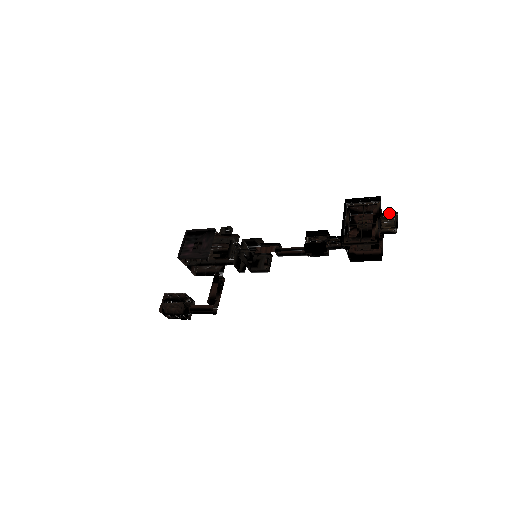
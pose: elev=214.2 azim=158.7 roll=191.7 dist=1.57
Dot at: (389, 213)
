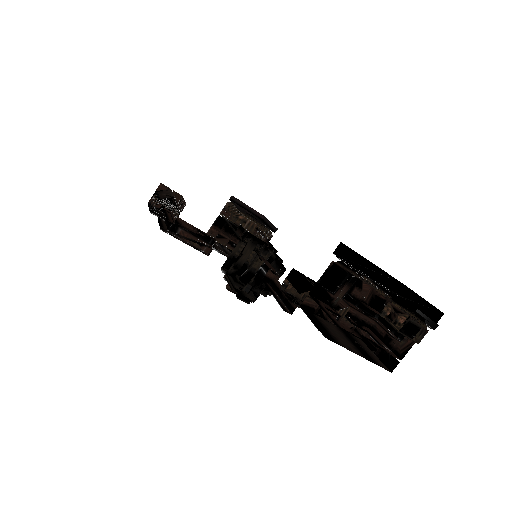
Dot at: (426, 318)
